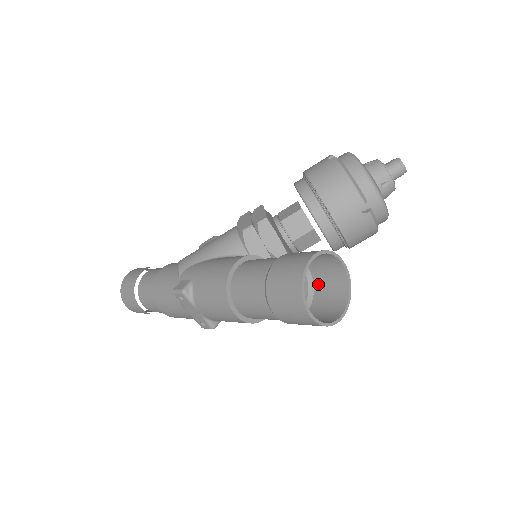
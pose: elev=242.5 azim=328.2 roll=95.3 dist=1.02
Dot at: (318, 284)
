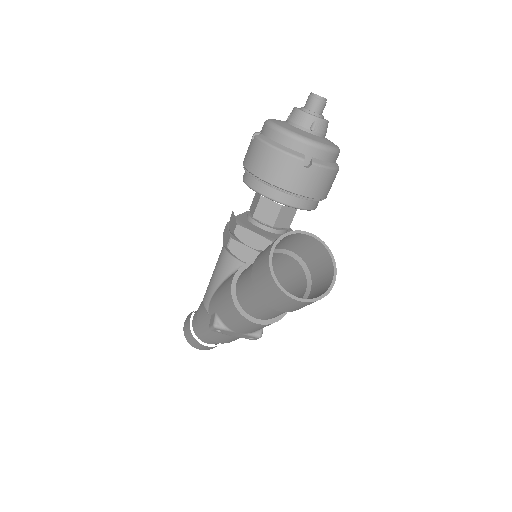
Dot at: (305, 258)
